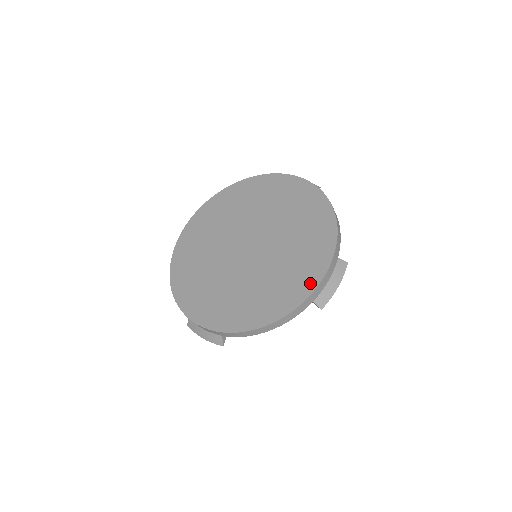
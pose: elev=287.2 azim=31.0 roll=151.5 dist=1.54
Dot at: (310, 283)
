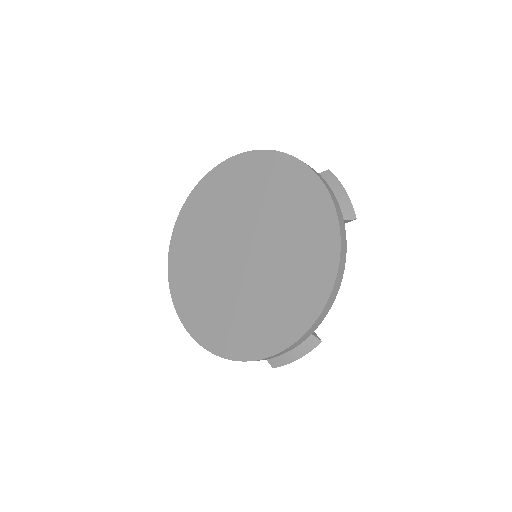
Dot at: (267, 347)
